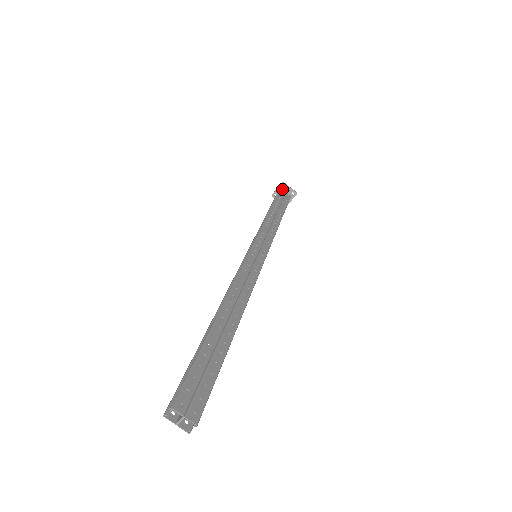
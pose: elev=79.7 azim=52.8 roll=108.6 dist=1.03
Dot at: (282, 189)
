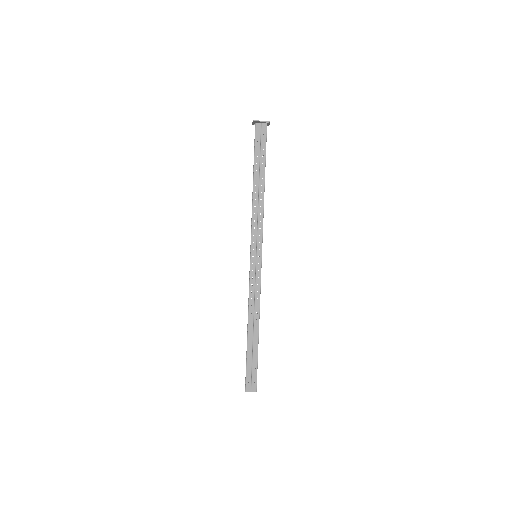
Dot at: (257, 123)
